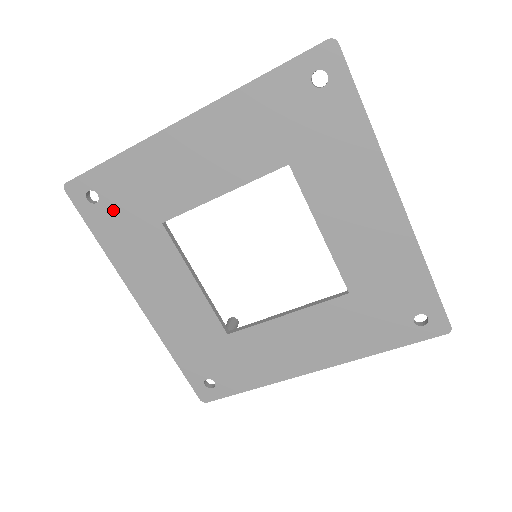
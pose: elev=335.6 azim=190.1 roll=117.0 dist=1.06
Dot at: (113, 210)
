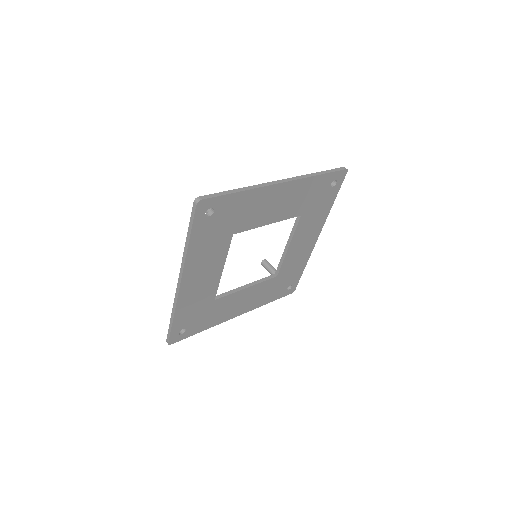
Dot at: (214, 223)
